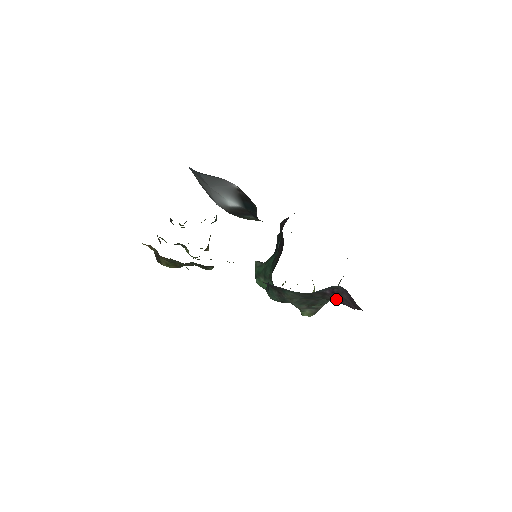
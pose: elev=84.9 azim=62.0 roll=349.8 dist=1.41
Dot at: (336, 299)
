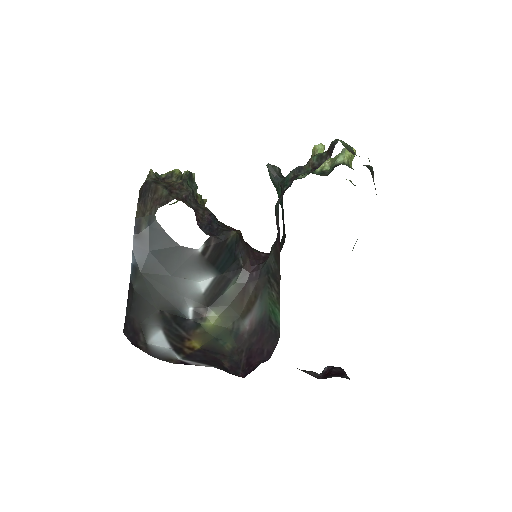
Dot at: occluded
